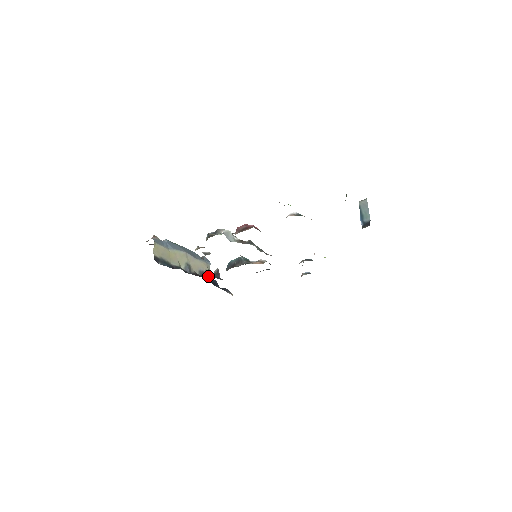
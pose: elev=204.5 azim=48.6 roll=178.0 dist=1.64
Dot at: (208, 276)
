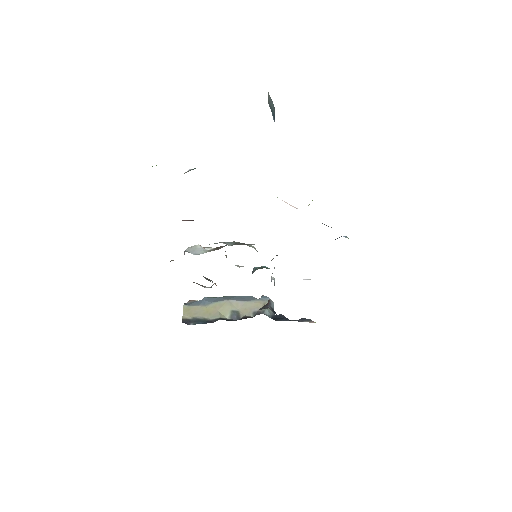
Dot at: (268, 314)
